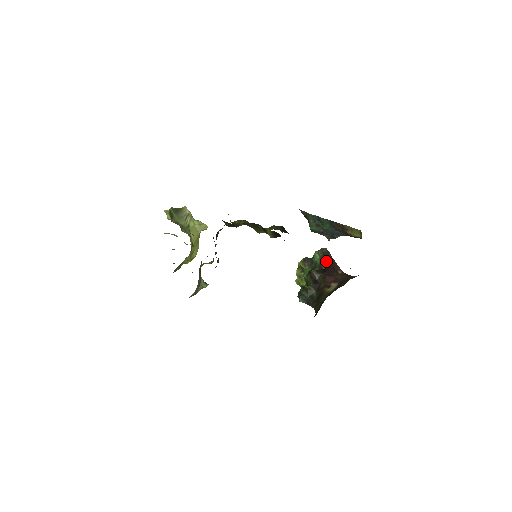
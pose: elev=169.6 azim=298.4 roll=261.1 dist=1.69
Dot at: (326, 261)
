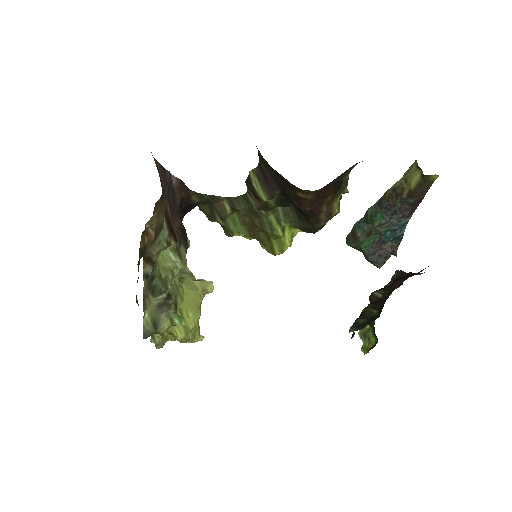
Dot at: occluded
